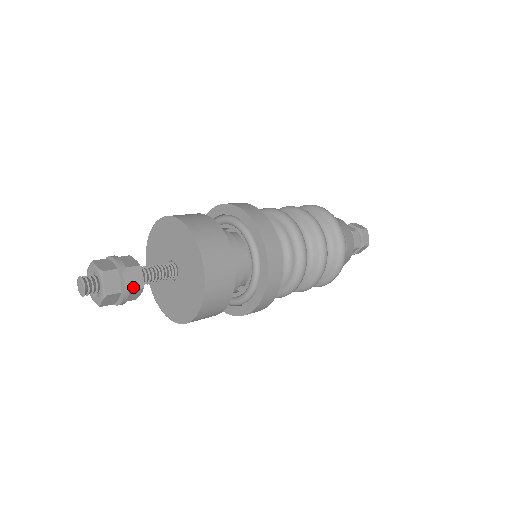
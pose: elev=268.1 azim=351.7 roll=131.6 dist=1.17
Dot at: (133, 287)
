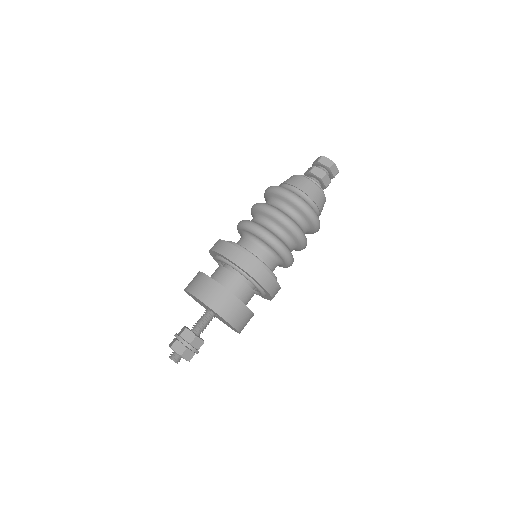
Dot at: (199, 347)
